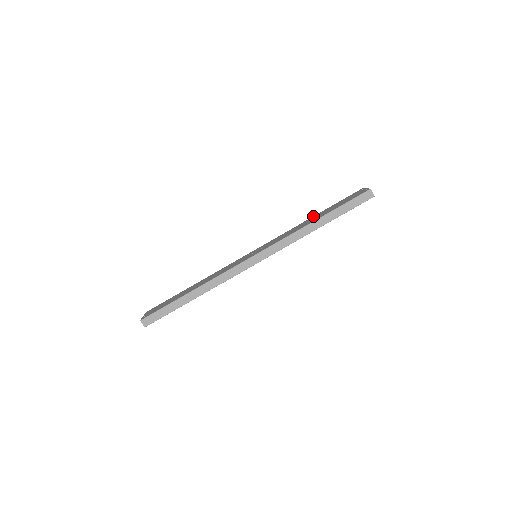
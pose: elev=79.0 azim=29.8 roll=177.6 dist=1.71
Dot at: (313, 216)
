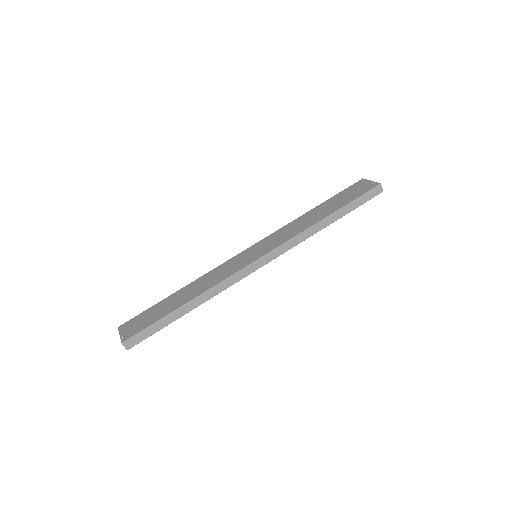
Dot at: (313, 208)
